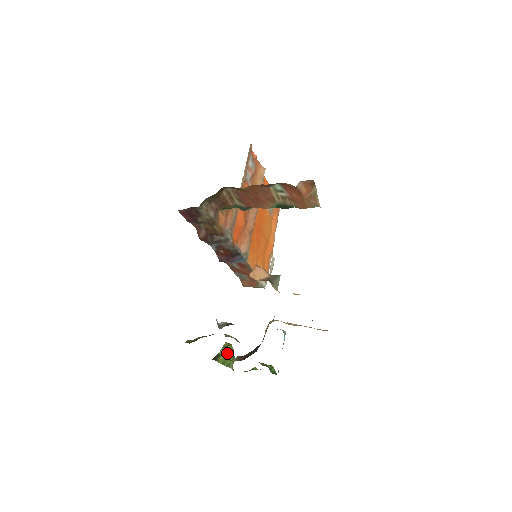
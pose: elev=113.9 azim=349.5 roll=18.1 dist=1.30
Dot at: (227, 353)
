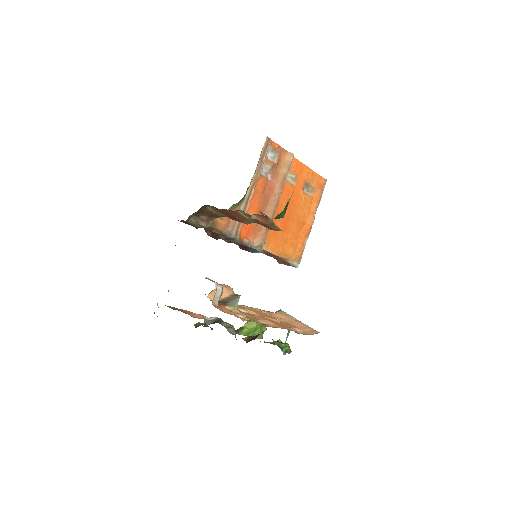
Dot at: (251, 326)
